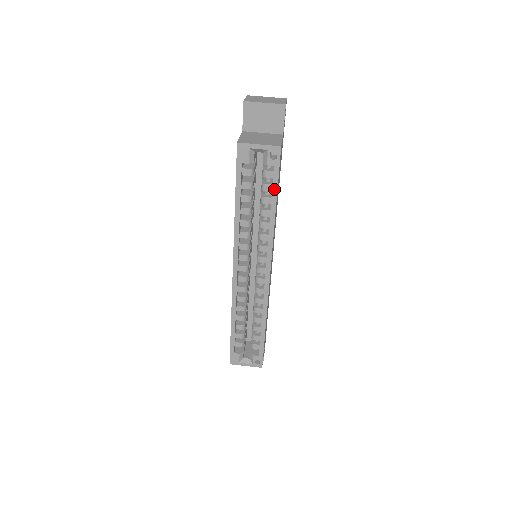
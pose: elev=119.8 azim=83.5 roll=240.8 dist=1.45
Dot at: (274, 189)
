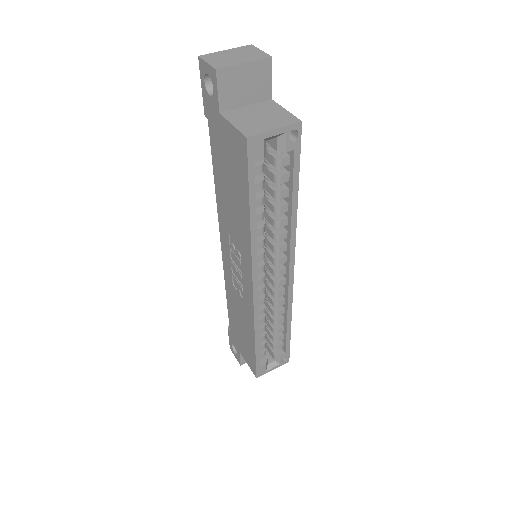
Dot at: (295, 178)
